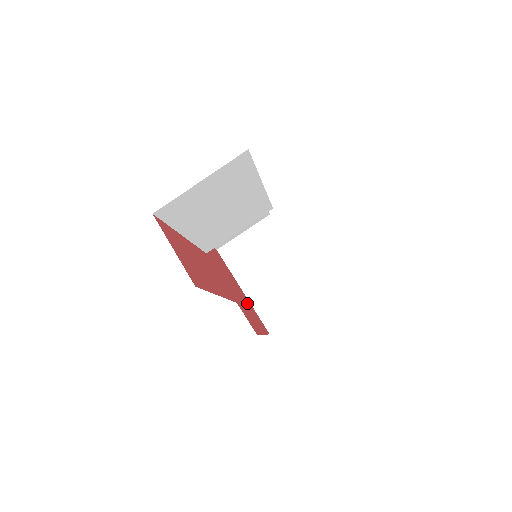
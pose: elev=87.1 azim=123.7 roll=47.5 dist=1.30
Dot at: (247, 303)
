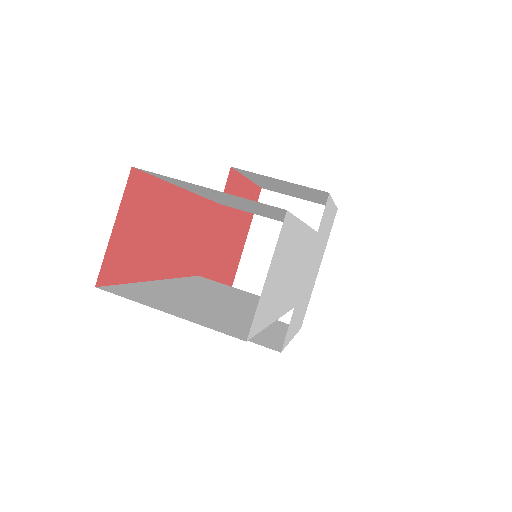
Dot at: (231, 265)
